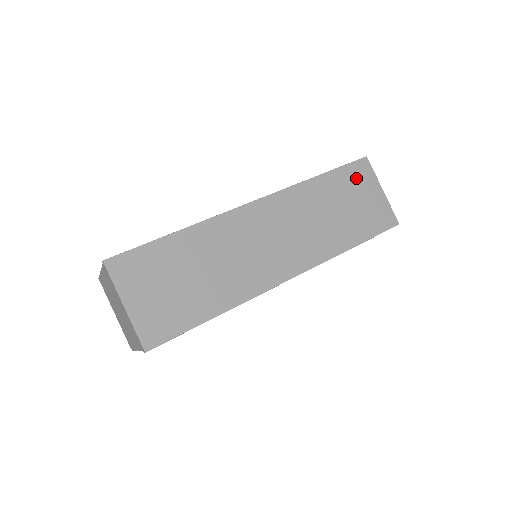
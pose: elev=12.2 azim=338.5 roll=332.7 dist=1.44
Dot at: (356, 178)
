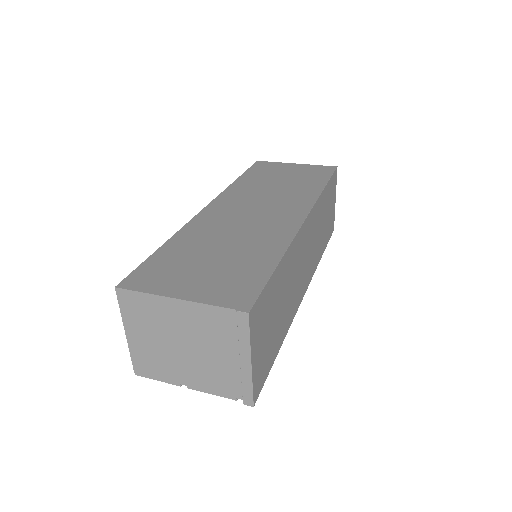
Dot at: (332, 188)
